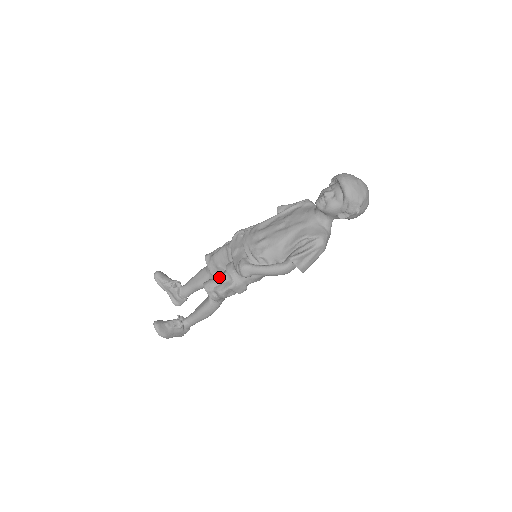
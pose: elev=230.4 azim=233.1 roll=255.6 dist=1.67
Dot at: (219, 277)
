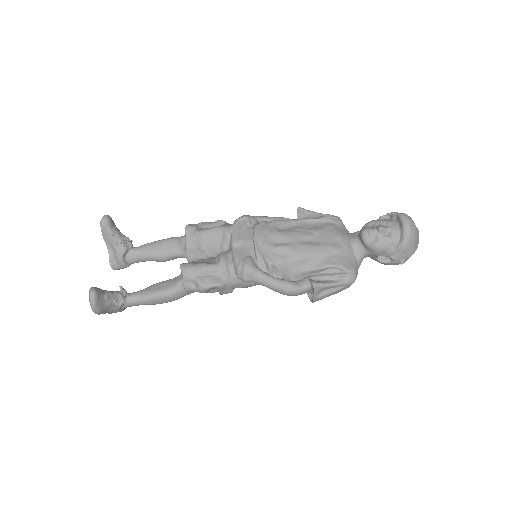
Dot at: (208, 266)
